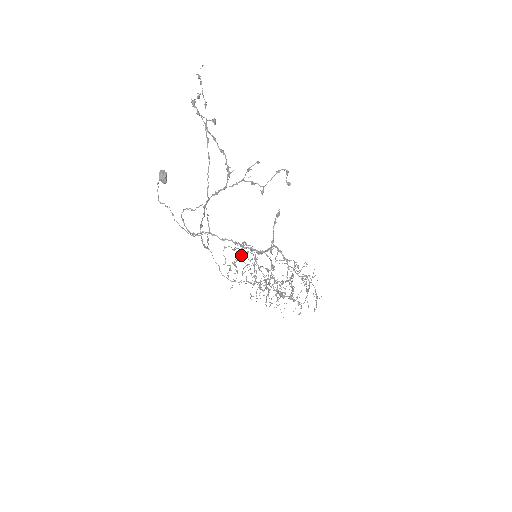
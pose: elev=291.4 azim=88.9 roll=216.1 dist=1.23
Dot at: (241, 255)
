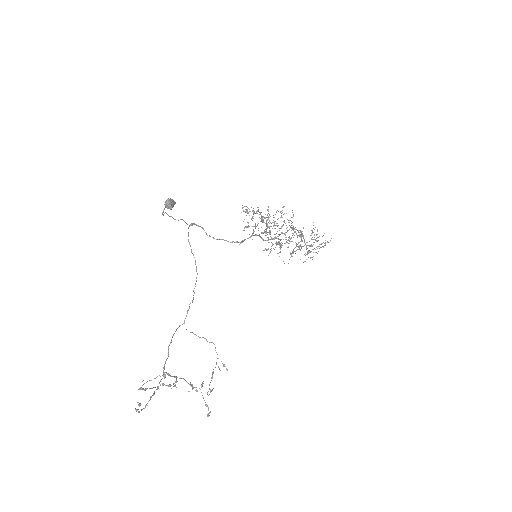
Dot at: (254, 226)
